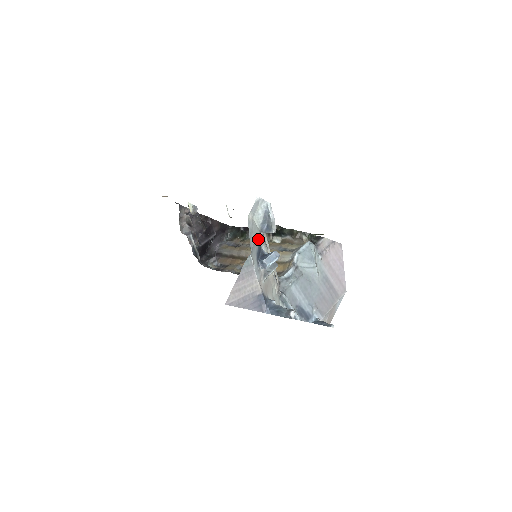
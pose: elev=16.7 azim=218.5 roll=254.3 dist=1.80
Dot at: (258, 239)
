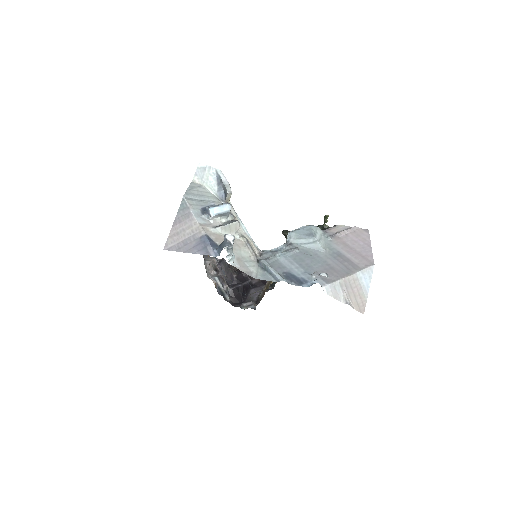
Dot at: (212, 202)
